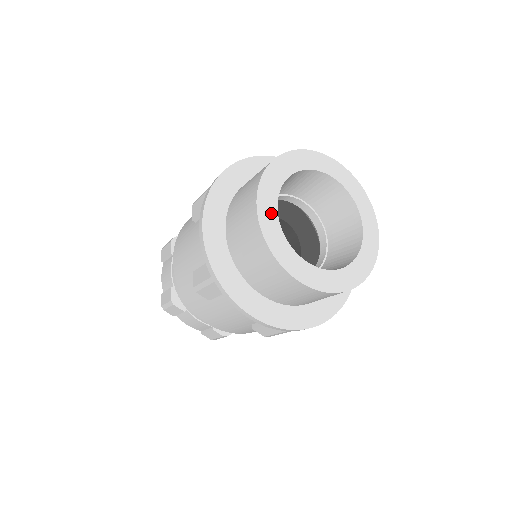
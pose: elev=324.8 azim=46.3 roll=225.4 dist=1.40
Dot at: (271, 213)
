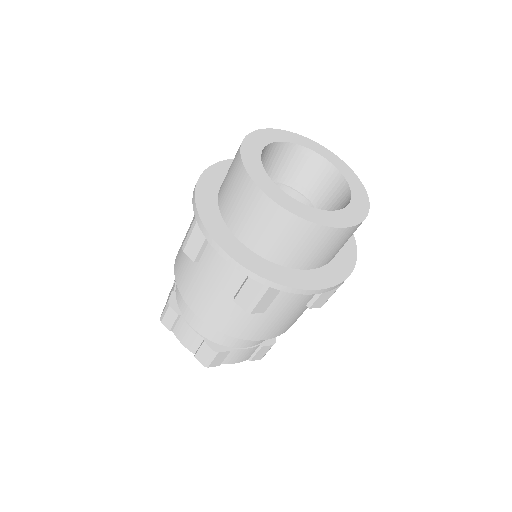
Dot at: (254, 151)
